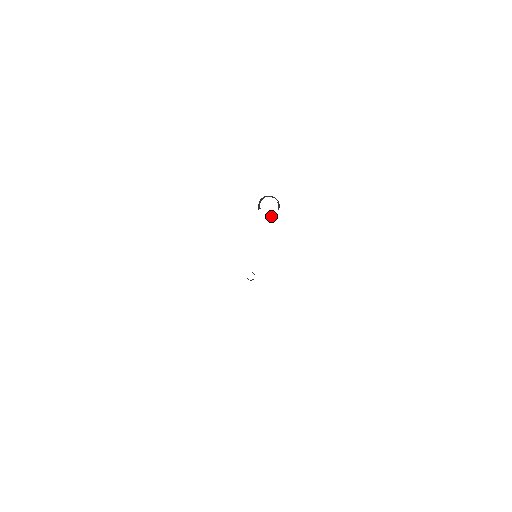
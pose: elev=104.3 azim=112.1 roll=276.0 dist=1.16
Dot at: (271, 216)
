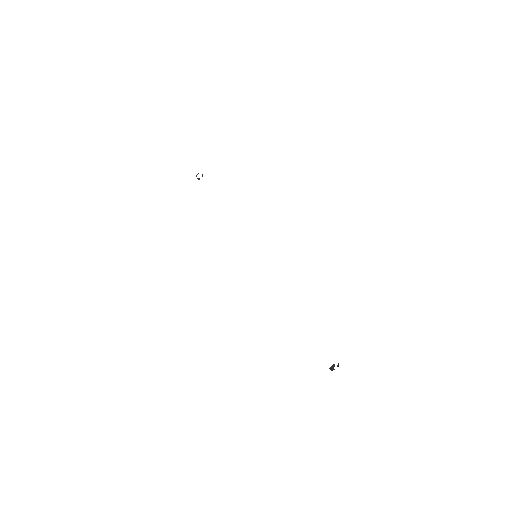
Dot at: occluded
